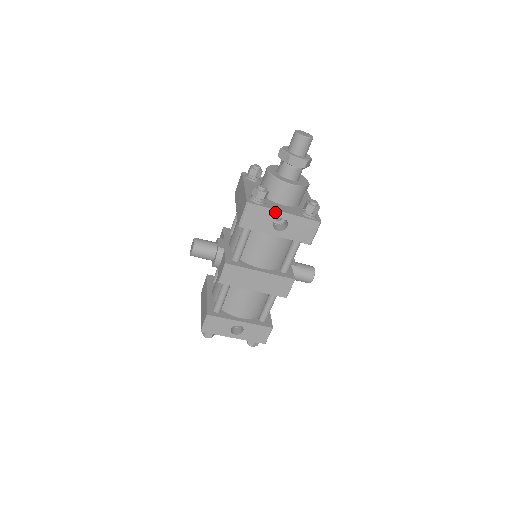
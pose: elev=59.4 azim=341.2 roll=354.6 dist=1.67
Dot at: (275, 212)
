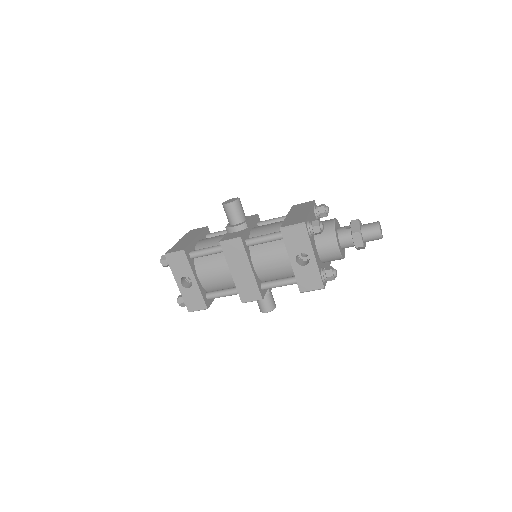
Dot at: (310, 249)
